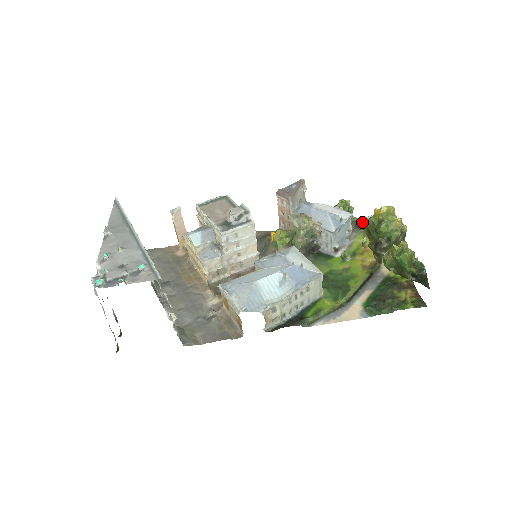
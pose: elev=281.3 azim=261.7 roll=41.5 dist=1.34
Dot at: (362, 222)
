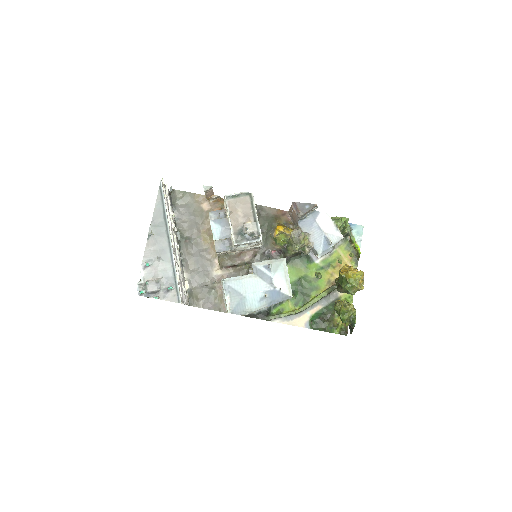
Dot at: (351, 235)
